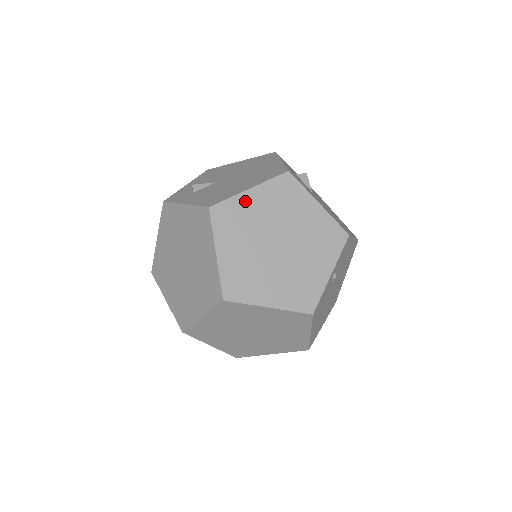
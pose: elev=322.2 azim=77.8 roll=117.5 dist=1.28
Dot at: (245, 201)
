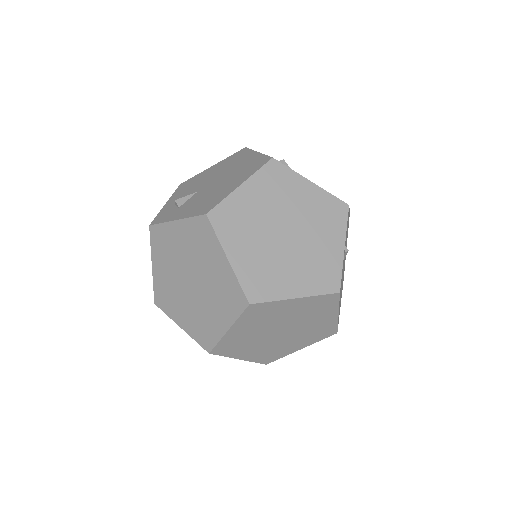
Dot at: (240, 198)
